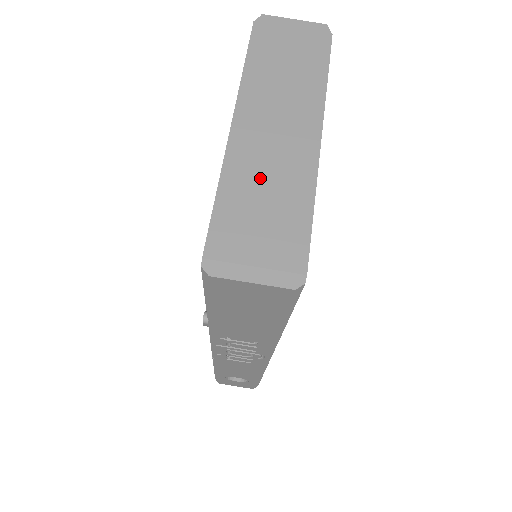
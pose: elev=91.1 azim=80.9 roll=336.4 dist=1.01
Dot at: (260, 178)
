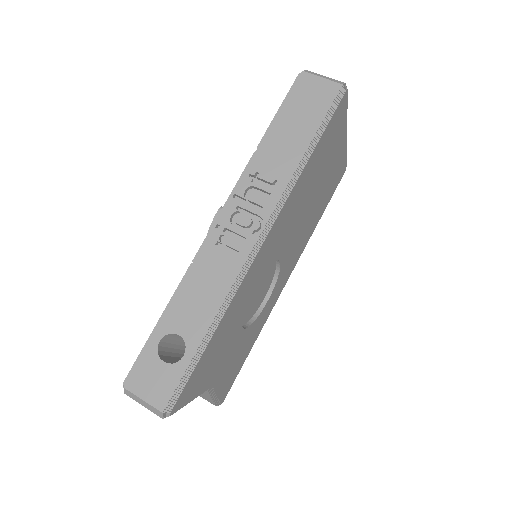
Dot at: occluded
